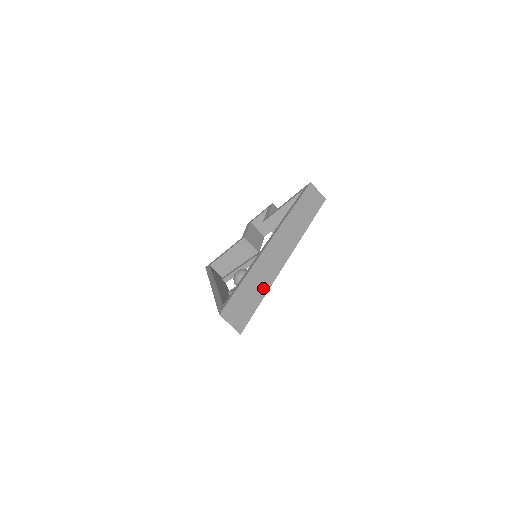
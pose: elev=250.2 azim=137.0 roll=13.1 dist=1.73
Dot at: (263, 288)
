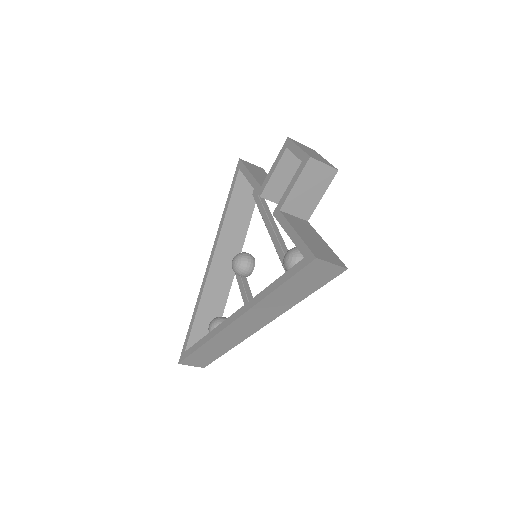
Dot at: (226, 348)
